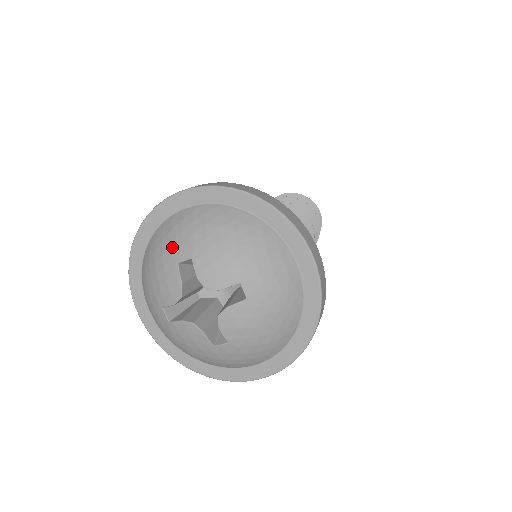
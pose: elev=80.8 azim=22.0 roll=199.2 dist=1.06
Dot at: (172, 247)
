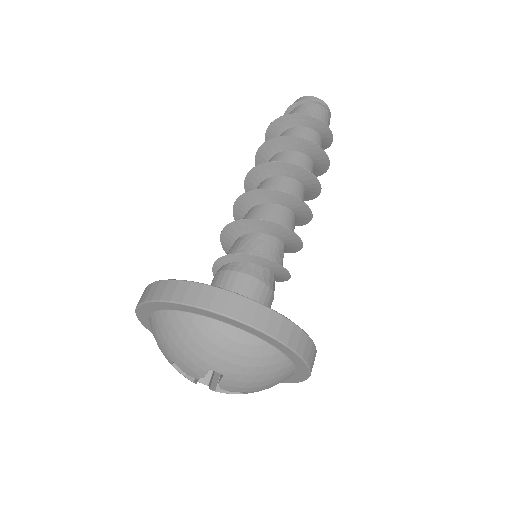
Dot at: (162, 352)
